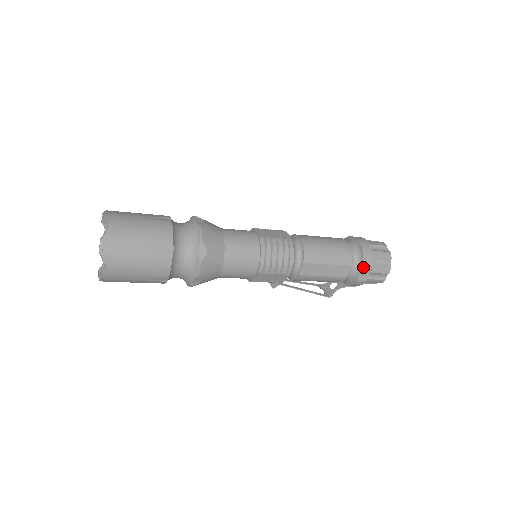
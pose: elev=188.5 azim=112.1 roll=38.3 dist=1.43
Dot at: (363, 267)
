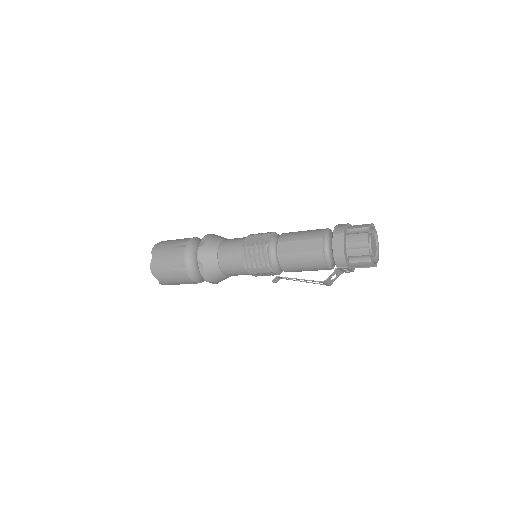
Dot at: (334, 236)
